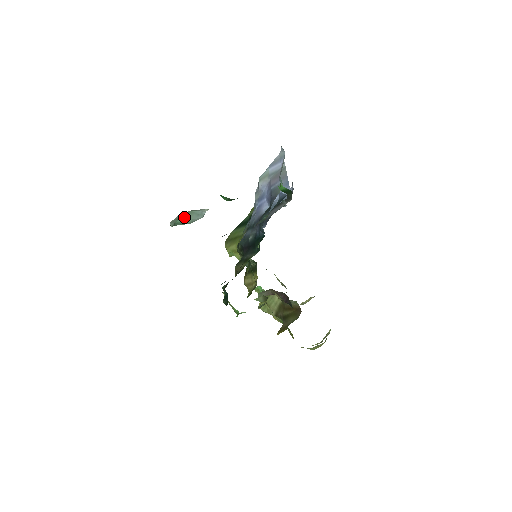
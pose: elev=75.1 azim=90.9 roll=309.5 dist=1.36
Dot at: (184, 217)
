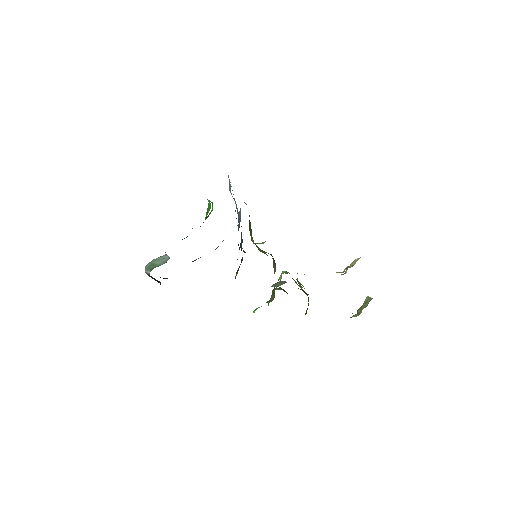
Dot at: (153, 264)
